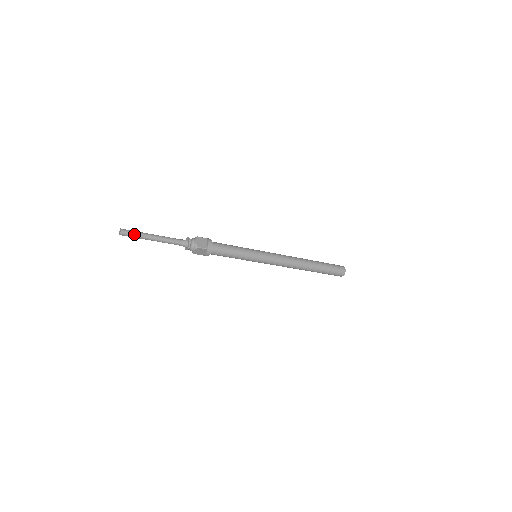
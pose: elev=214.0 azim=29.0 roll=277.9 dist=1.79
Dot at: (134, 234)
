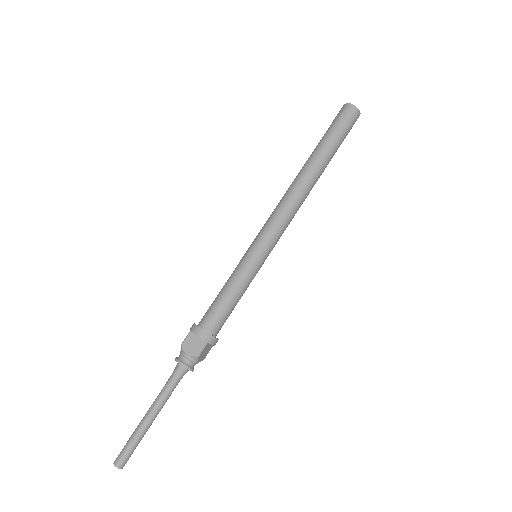
Dot at: (131, 448)
